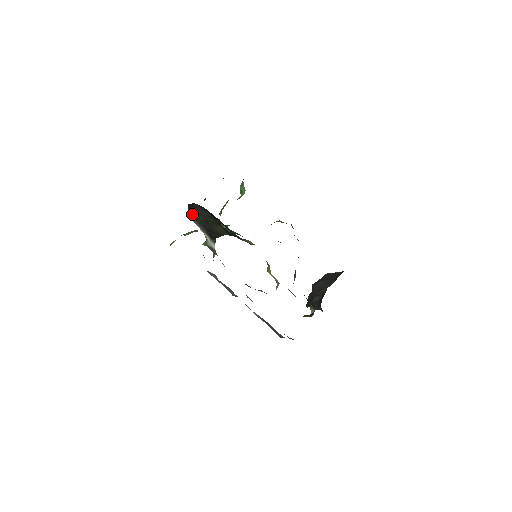
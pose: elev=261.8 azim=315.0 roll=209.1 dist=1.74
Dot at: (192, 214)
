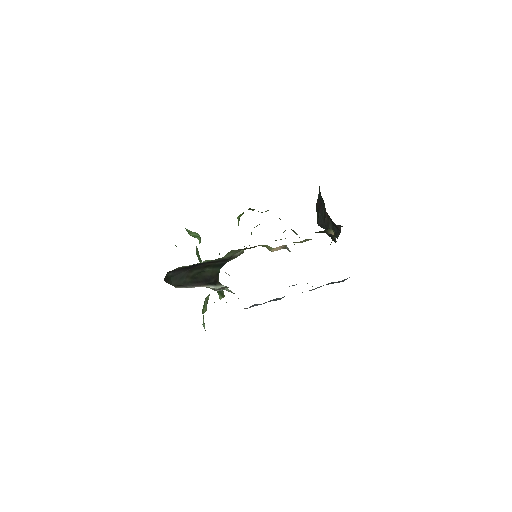
Dot at: (177, 285)
